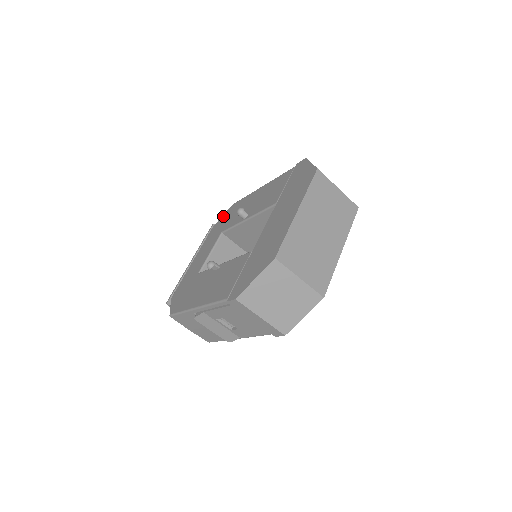
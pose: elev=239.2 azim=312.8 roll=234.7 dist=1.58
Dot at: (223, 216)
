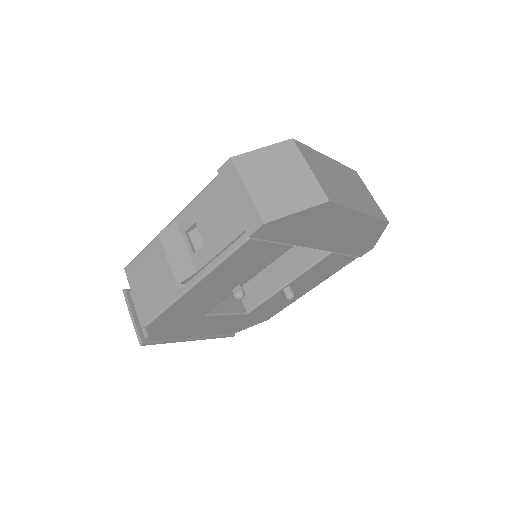
Dot at: occluded
